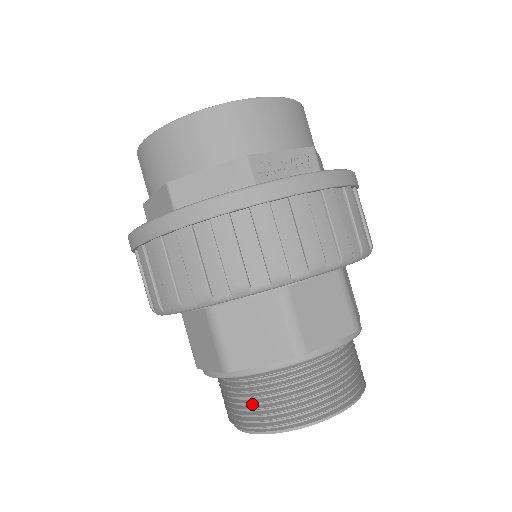
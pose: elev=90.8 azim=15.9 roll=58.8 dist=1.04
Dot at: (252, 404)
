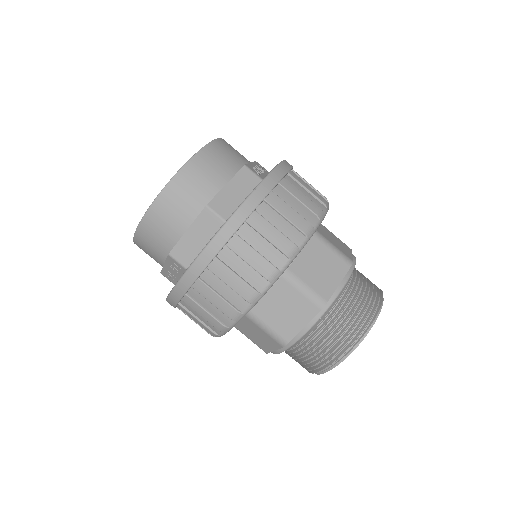
Dot at: (345, 324)
